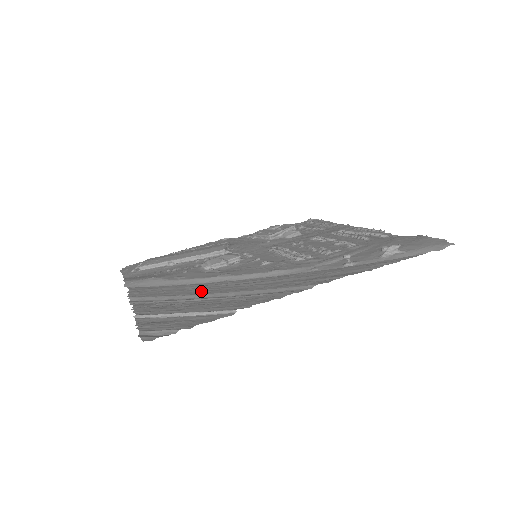
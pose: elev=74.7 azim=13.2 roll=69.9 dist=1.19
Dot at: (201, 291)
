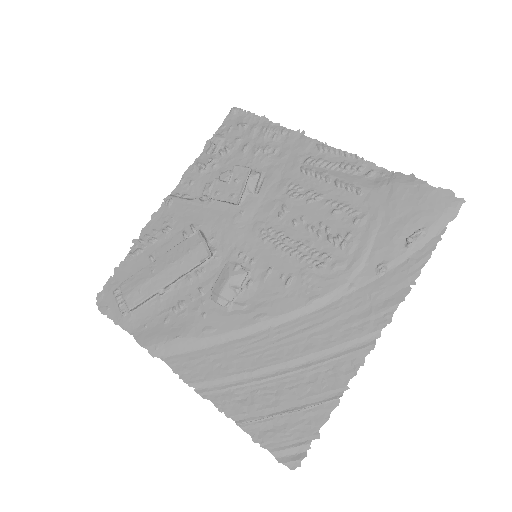
Dot at: (263, 359)
